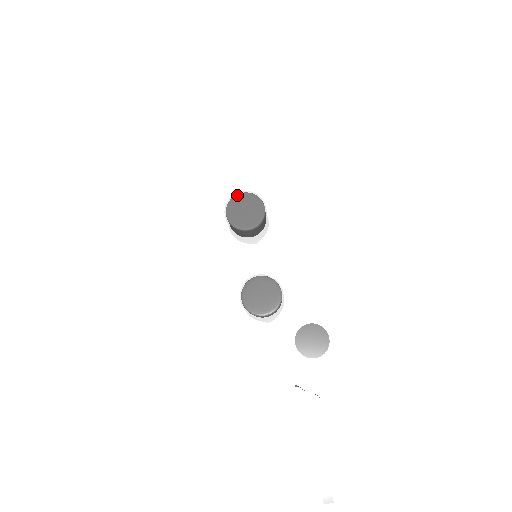
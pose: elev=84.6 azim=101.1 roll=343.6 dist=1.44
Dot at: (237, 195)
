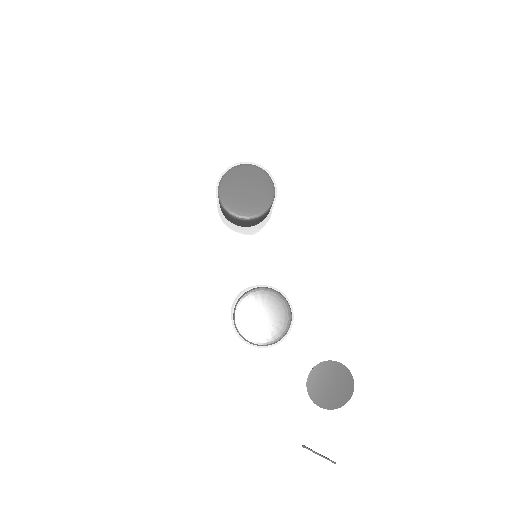
Dot at: (236, 167)
